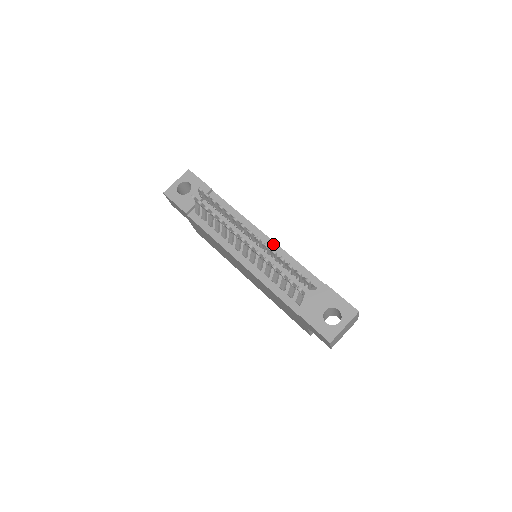
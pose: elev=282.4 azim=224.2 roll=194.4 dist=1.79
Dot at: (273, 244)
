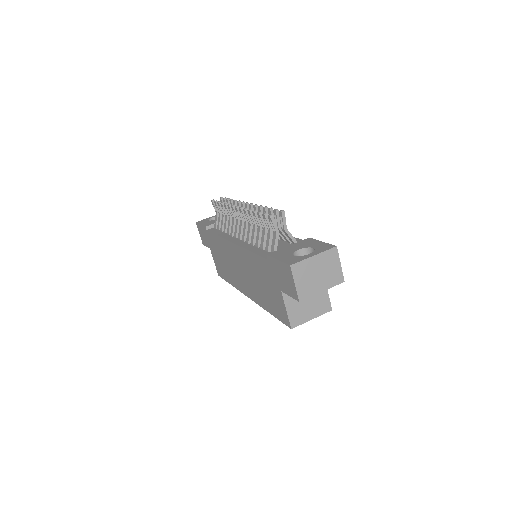
Dot at: occluded
